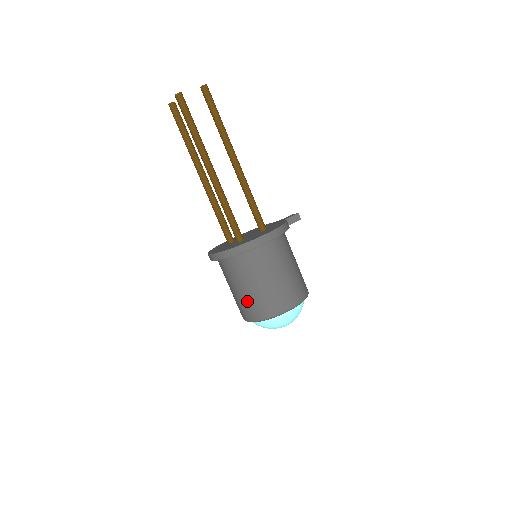
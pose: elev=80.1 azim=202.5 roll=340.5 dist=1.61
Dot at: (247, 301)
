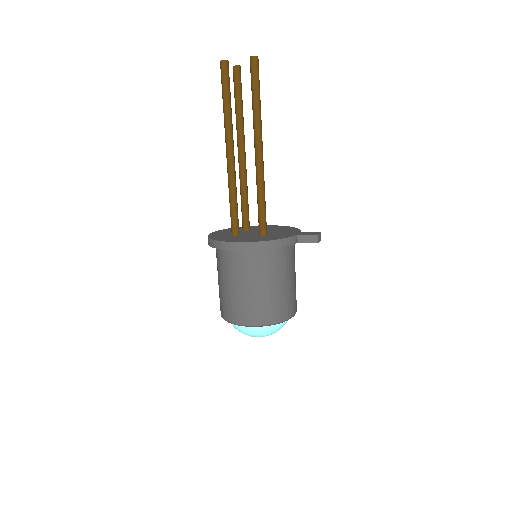
Dot at: (219, 293)
